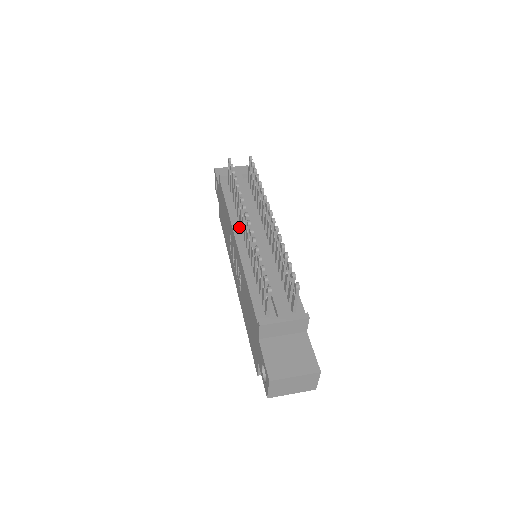
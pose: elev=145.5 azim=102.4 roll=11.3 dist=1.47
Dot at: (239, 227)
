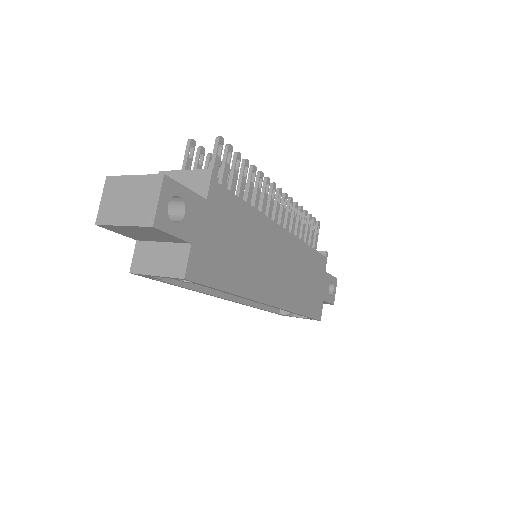
Dot at: occluded
